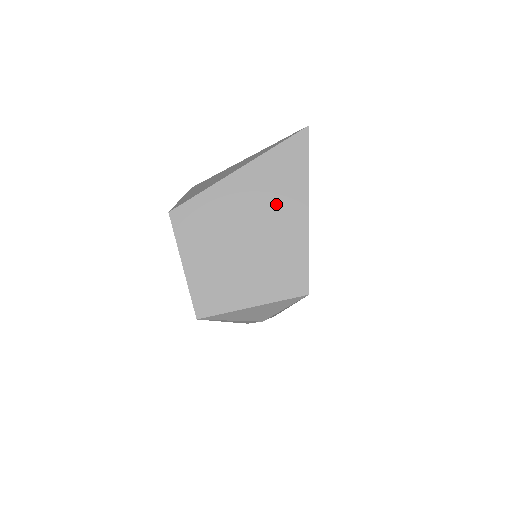
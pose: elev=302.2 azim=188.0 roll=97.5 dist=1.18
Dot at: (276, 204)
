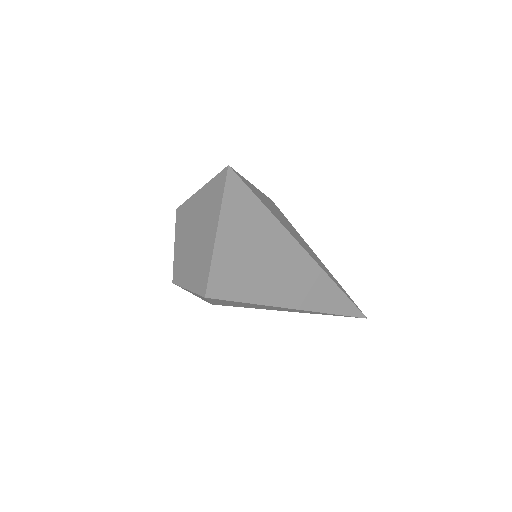
Dot at: (206, 223)
